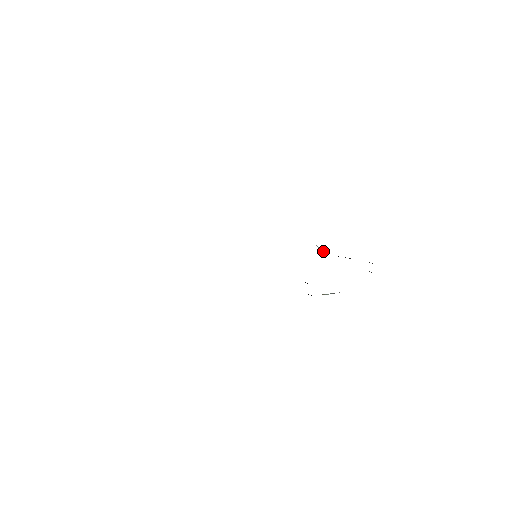
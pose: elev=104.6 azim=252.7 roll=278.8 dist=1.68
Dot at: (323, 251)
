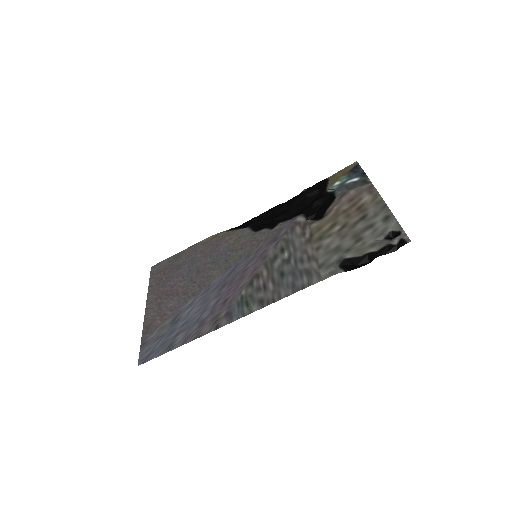
Dot at: (334, 264)
